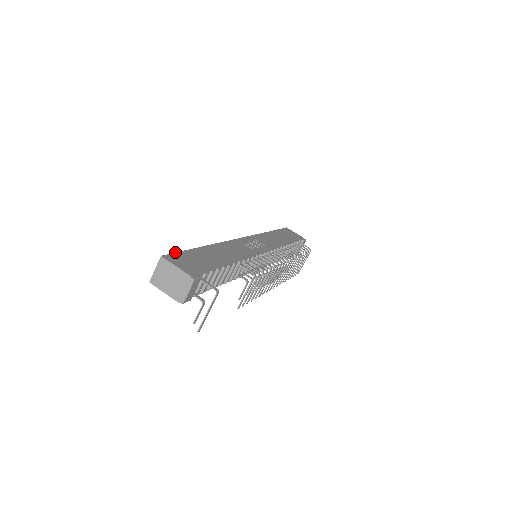
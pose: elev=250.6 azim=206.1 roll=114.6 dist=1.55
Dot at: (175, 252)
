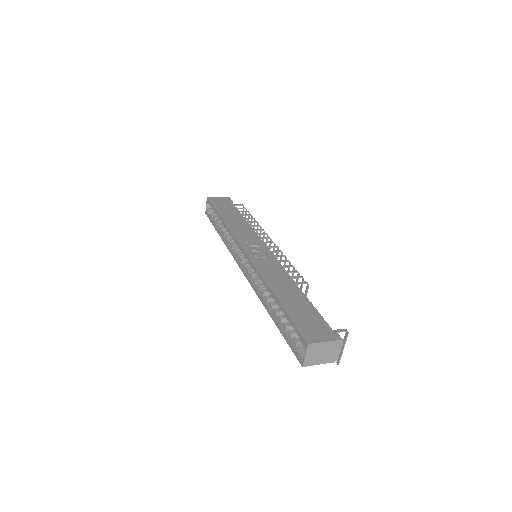
Dot at: (297, 328)
